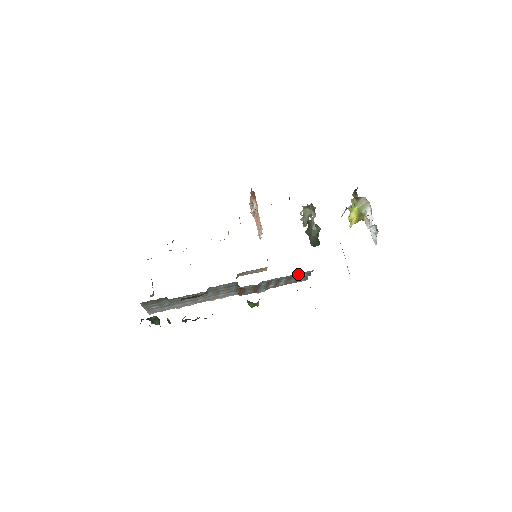
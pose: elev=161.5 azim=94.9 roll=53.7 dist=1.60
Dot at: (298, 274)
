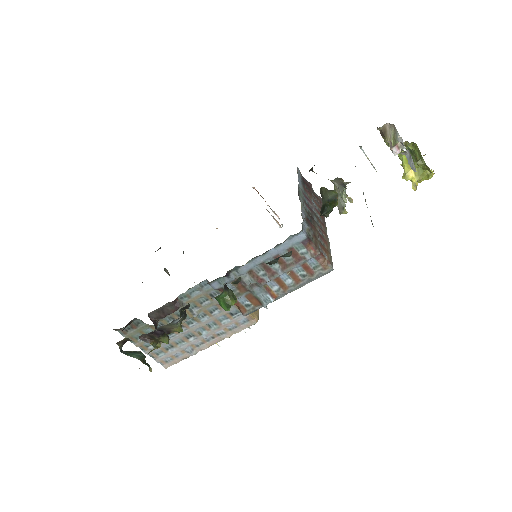
Dot at: (285, 248)
